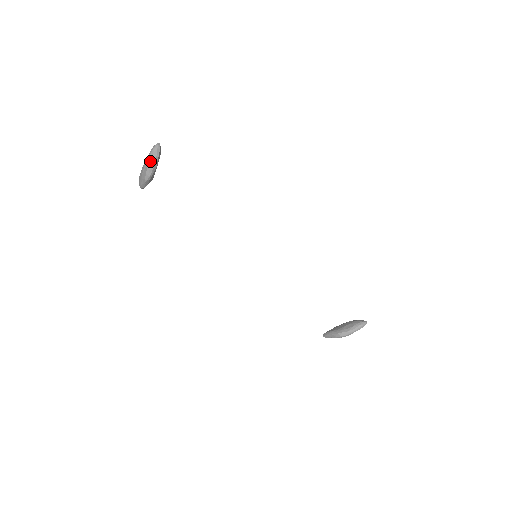
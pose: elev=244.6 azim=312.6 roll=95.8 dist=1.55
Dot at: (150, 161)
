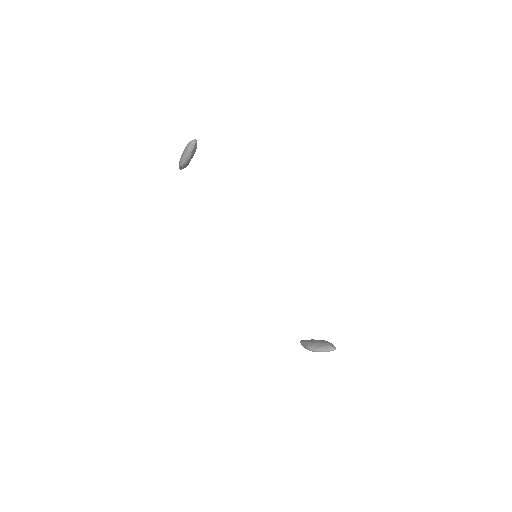
Dot at: (185, 152)
